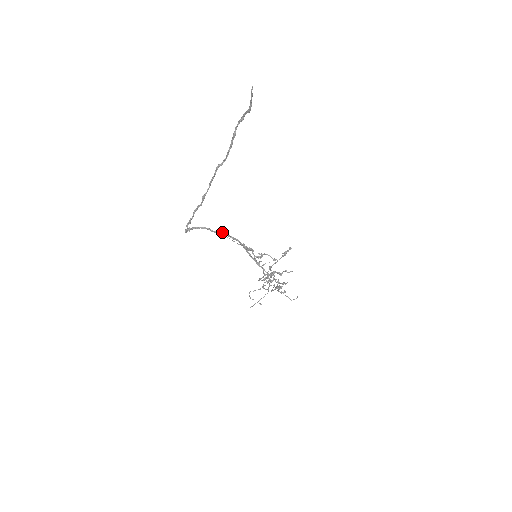
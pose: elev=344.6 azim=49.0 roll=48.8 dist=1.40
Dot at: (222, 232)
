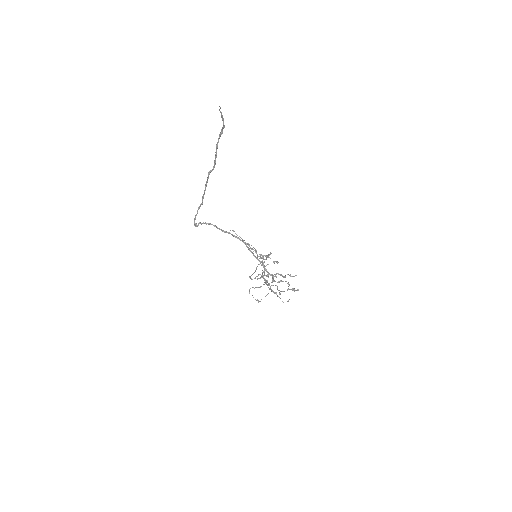
Dot at: (232, 230)
